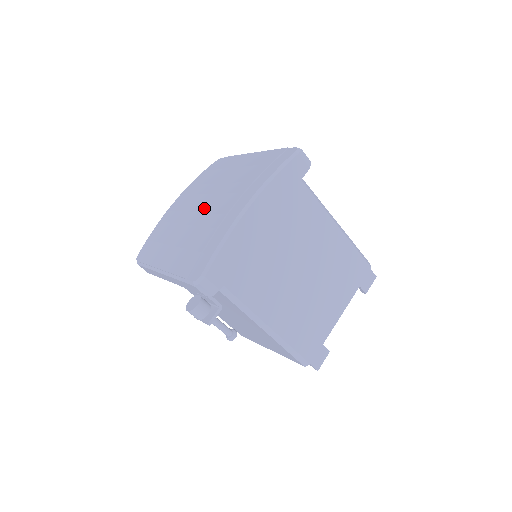
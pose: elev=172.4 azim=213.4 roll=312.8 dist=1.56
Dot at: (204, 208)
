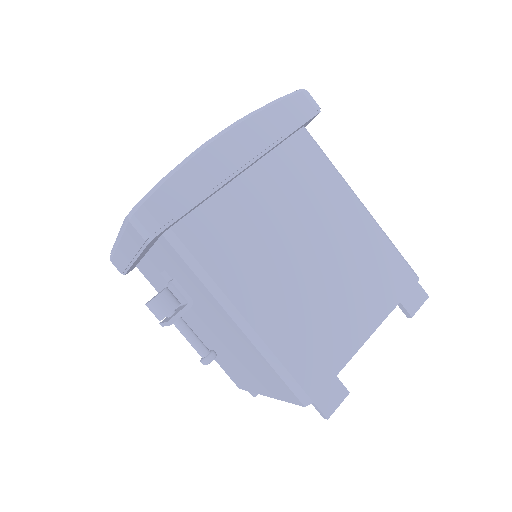
Dot at: occluded
